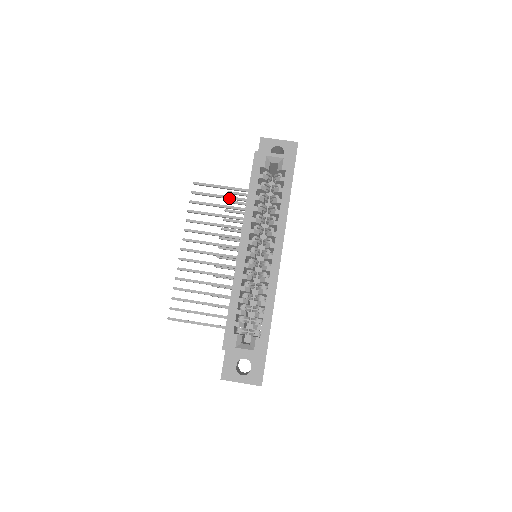
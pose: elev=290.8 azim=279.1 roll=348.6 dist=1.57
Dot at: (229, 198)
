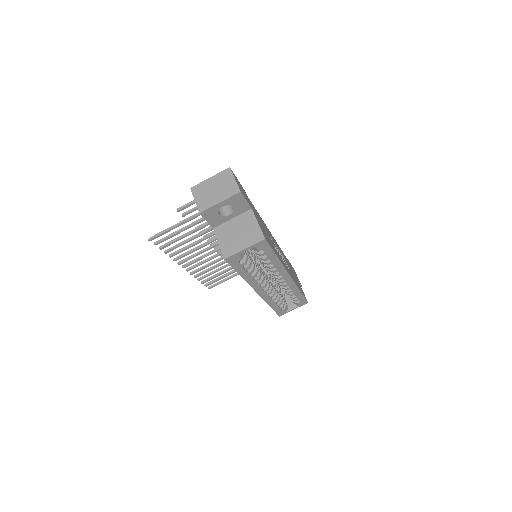
Dot at: occluded
